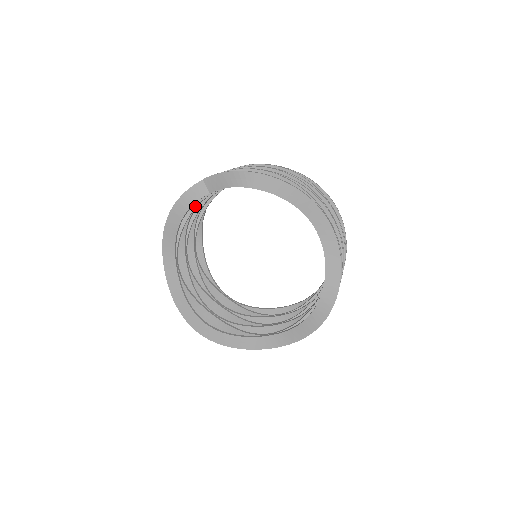
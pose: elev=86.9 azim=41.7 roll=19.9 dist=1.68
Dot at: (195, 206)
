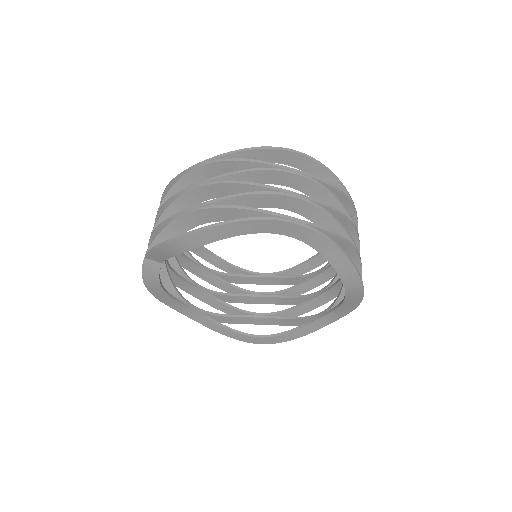
Dot at: (163, 262)
